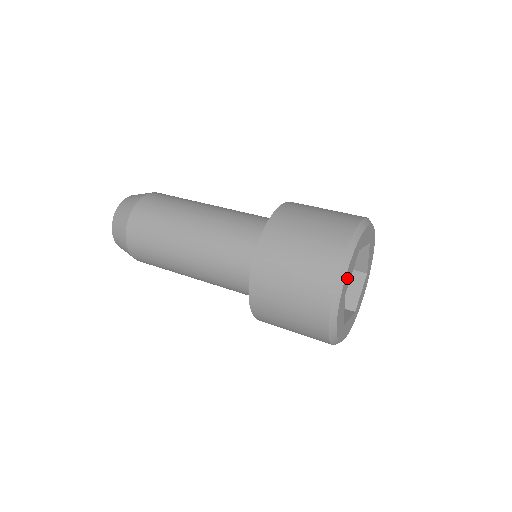
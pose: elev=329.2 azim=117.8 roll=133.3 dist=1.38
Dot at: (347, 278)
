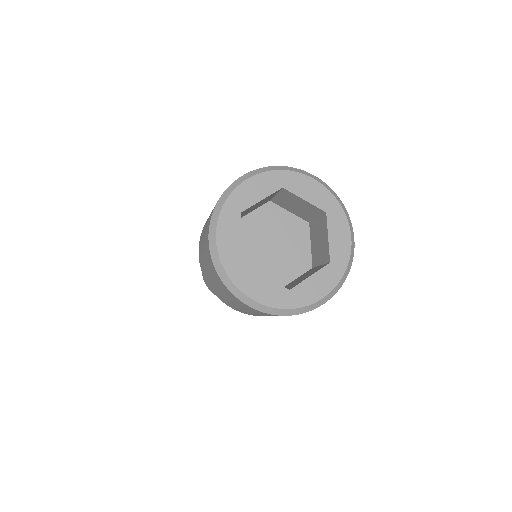
Dot at: (245, 193)
